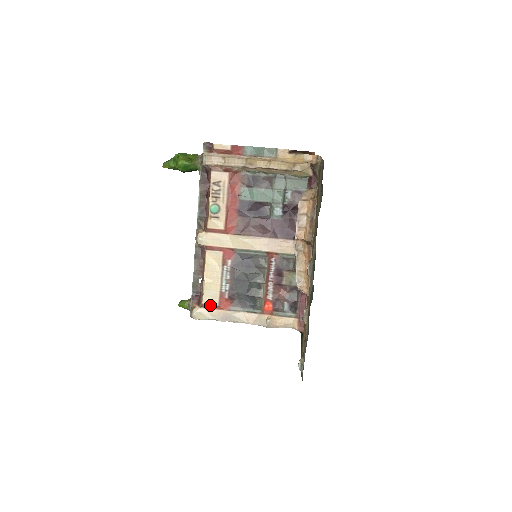
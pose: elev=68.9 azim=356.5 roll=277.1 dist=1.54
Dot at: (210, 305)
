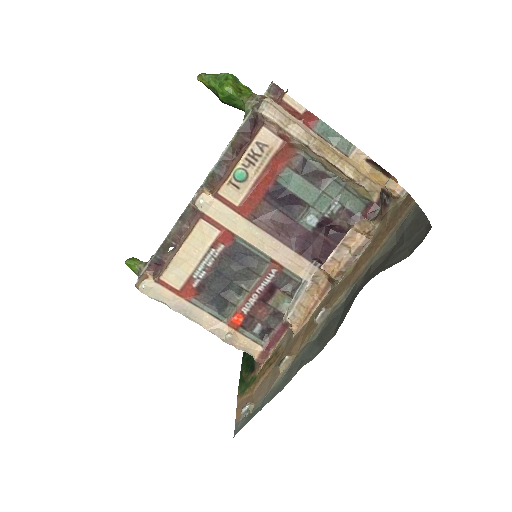
Dot at: (169, 285)
